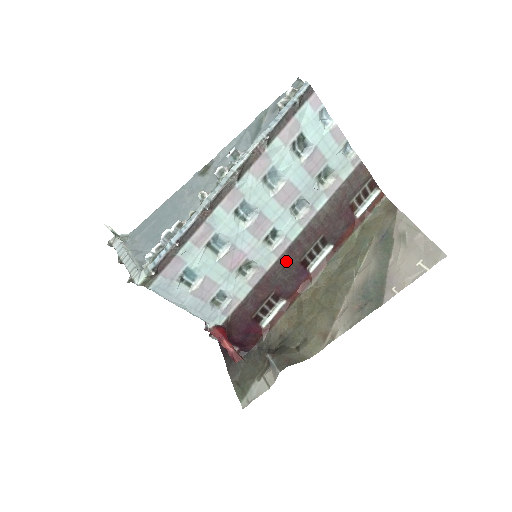
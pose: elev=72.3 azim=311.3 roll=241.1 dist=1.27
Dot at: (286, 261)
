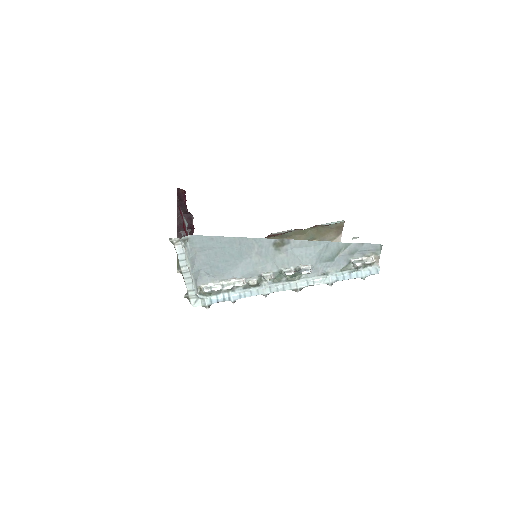
Dot at: occluded
